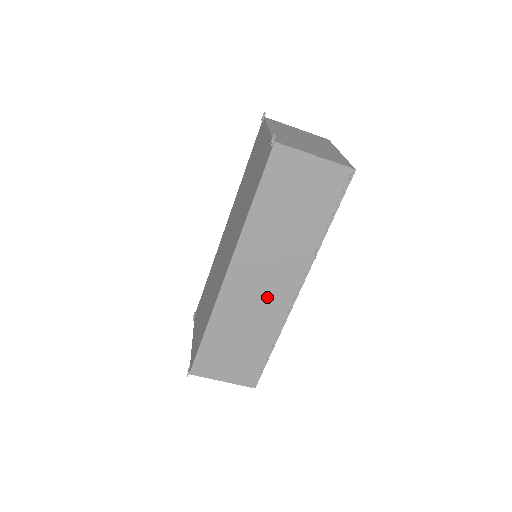
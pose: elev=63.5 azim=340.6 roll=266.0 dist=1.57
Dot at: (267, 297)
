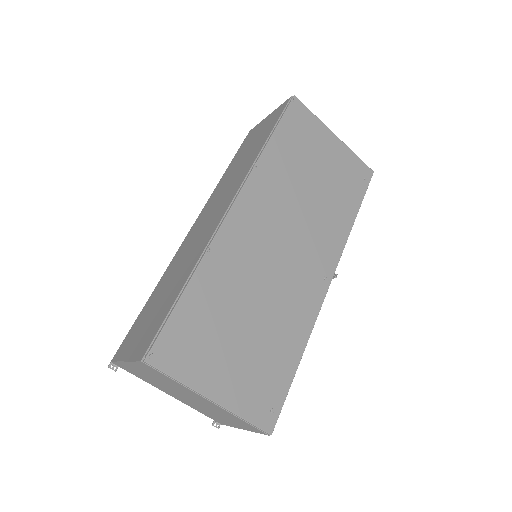
Dot at: (207, 228)
